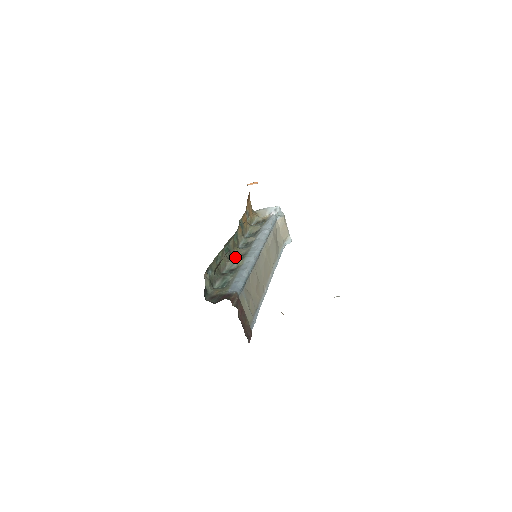
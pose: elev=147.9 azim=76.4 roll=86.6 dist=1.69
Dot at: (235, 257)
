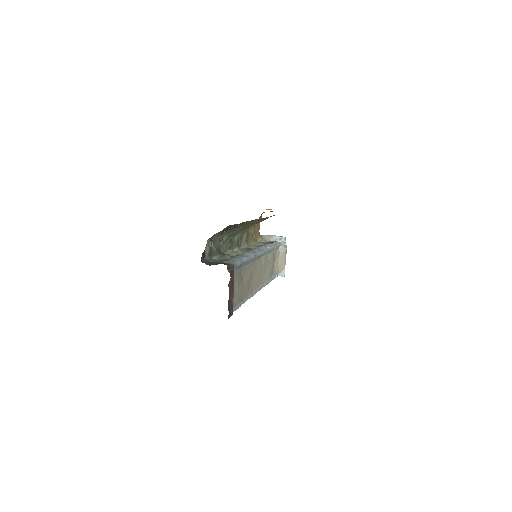
Dot at: occluded
